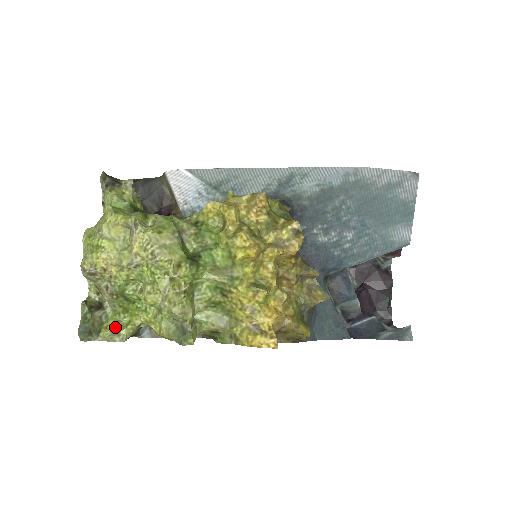
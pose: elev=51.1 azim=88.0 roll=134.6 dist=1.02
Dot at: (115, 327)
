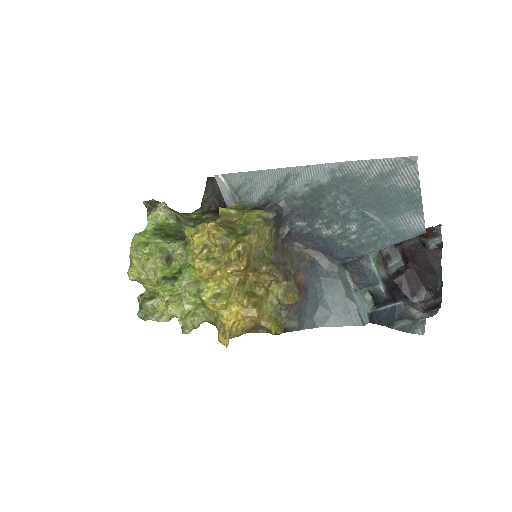
Dot at: (163, 311)
